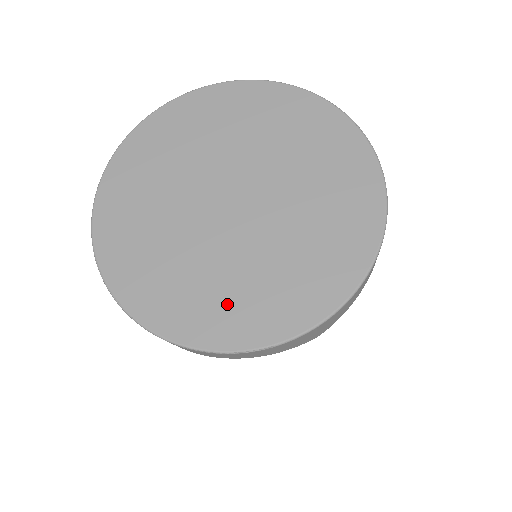
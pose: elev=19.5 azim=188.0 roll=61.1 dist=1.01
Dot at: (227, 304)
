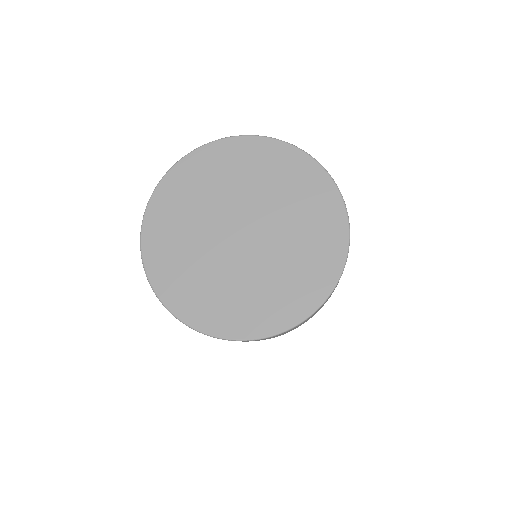
Dot at: (227, 307)
